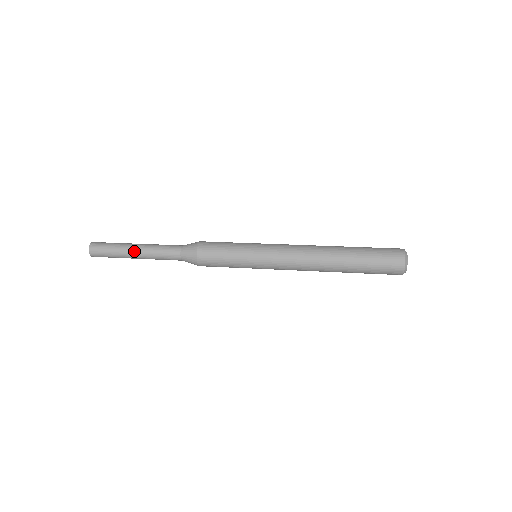
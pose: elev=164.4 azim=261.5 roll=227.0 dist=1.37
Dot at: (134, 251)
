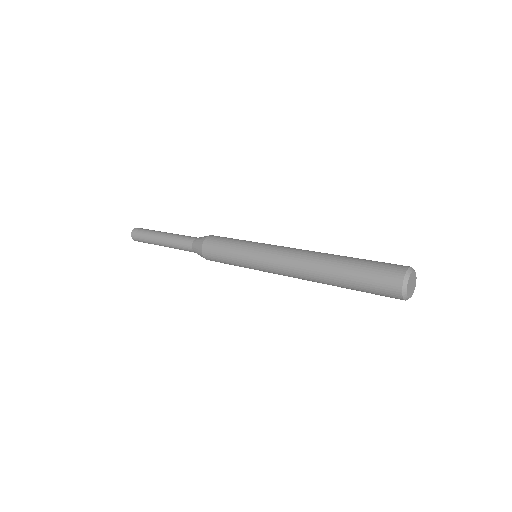
Dot at: (162, 234)
